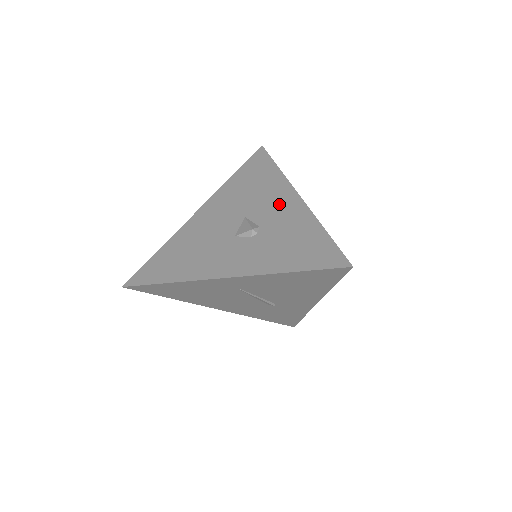
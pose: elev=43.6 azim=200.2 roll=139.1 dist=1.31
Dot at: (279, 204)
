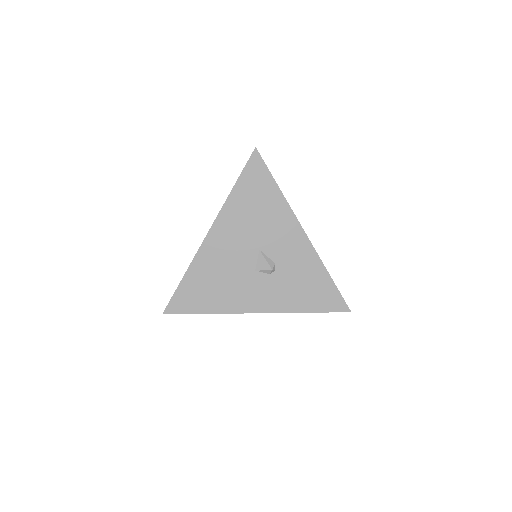
Dot at: (288, 240)
